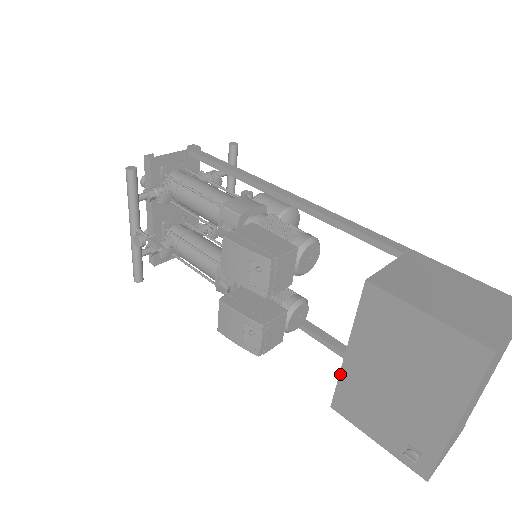
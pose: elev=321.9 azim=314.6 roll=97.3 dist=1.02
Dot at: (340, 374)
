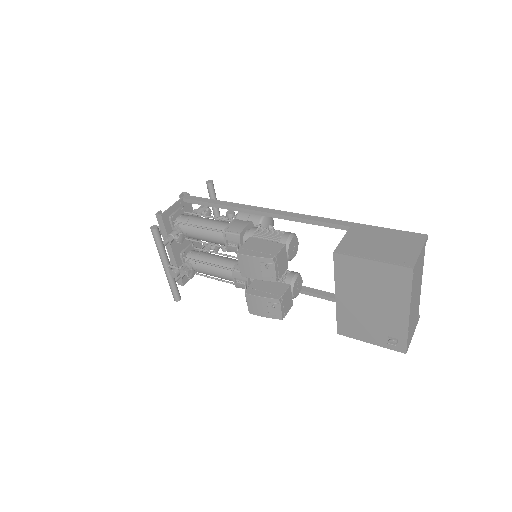
Dot at: (336, 311)
